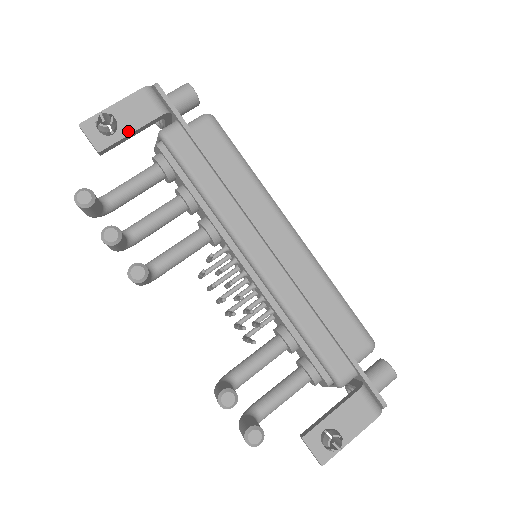
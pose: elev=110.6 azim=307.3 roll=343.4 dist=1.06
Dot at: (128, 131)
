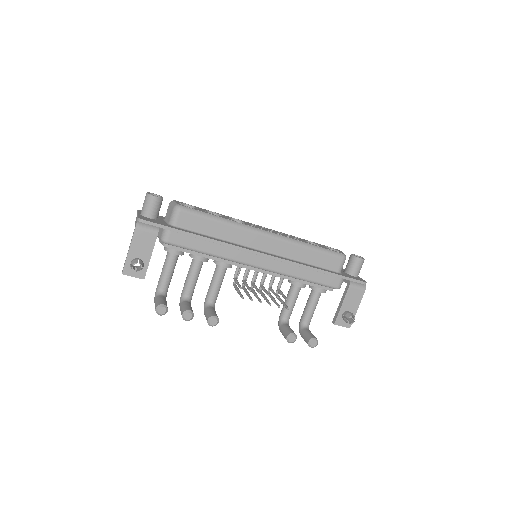
Dot at: (148, 257)
